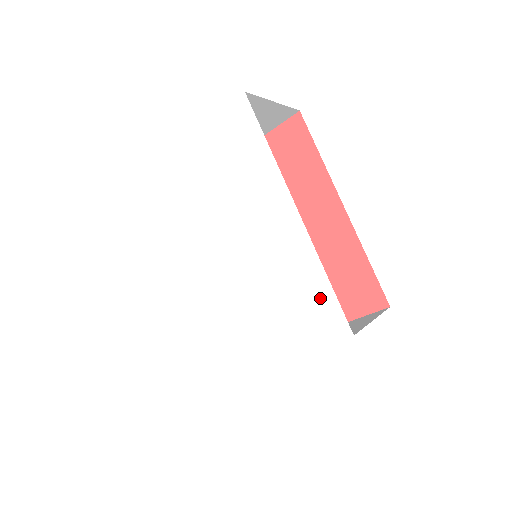
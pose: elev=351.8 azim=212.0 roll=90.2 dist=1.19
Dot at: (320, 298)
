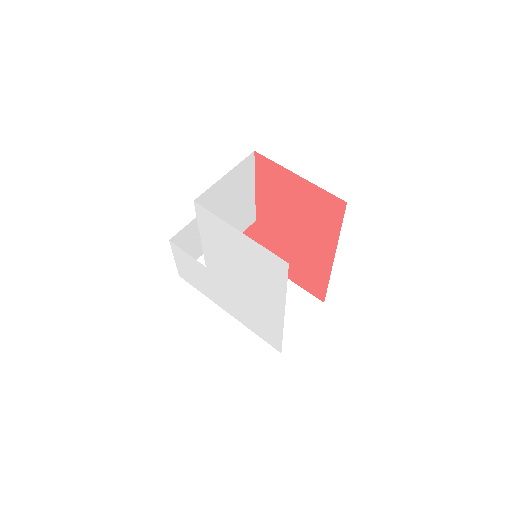
Dot at: (274, 336)
